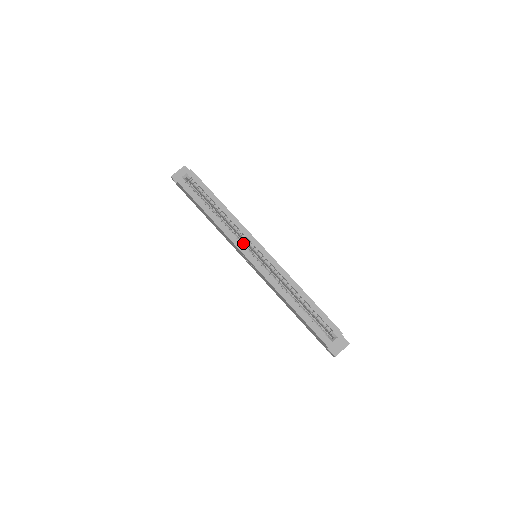
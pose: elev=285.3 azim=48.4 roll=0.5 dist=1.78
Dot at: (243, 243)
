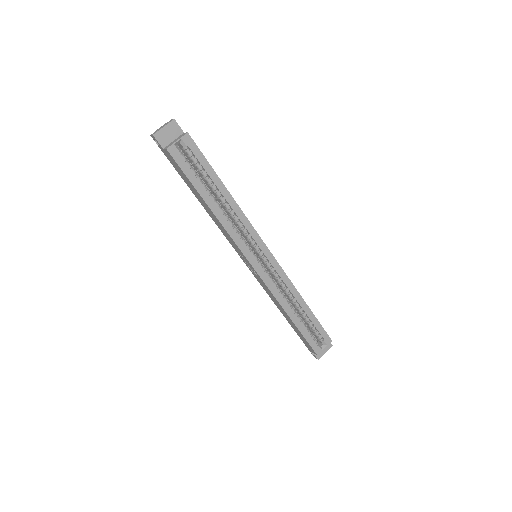
Dot at: (247, 244)
